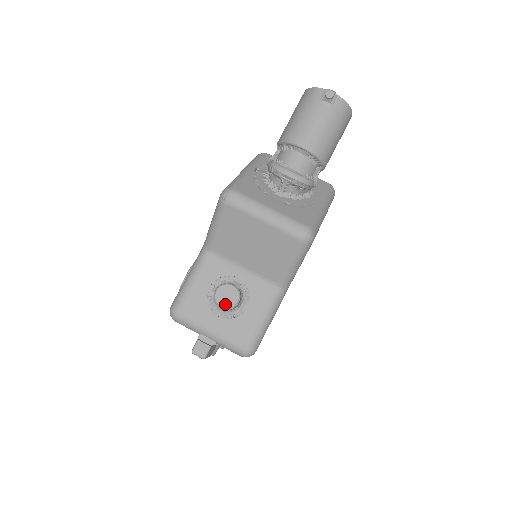
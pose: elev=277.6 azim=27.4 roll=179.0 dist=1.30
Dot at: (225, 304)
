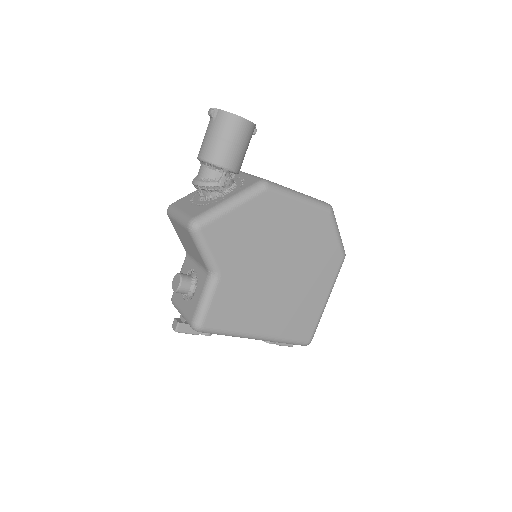
Dot at: (174, 288)
